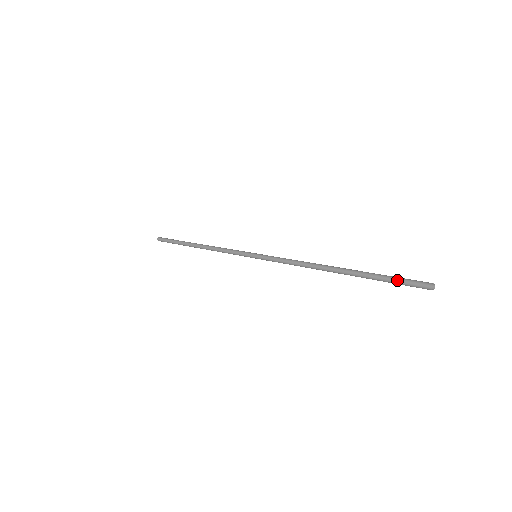
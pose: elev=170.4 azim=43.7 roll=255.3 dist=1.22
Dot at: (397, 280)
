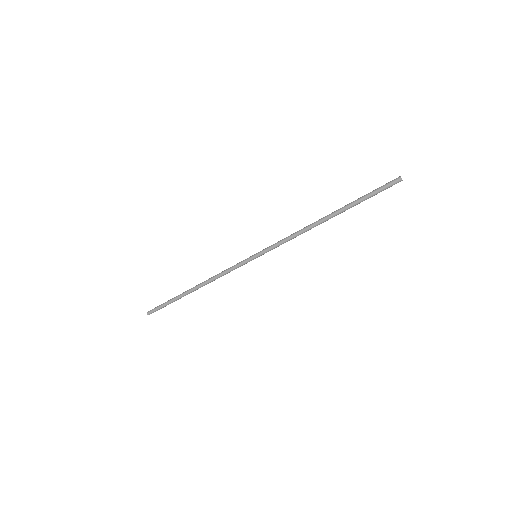
Dot at: (376, 189)
